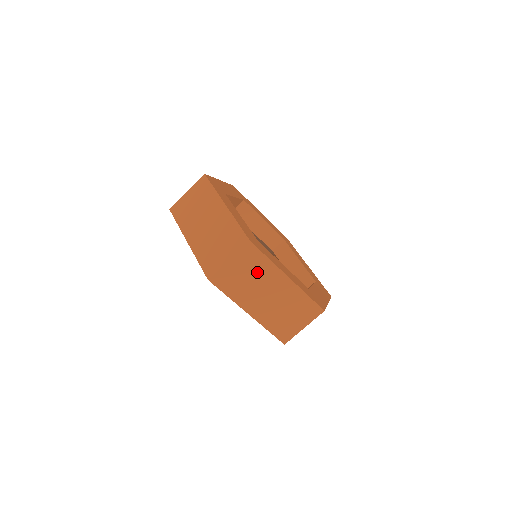
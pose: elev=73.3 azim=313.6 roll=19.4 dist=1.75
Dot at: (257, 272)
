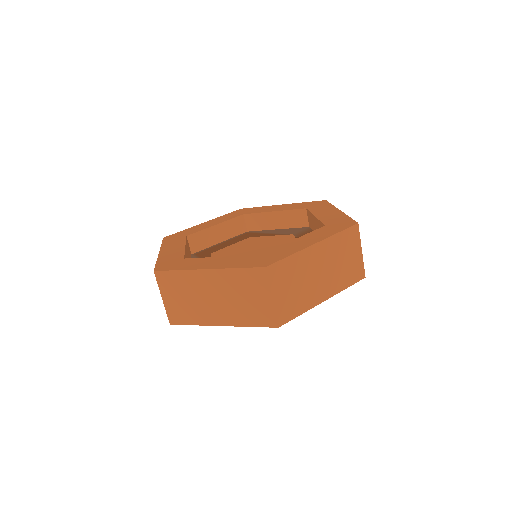
Dot at: (185, 288)
